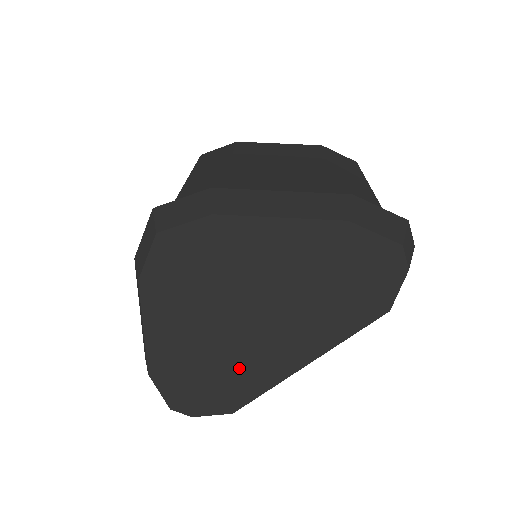
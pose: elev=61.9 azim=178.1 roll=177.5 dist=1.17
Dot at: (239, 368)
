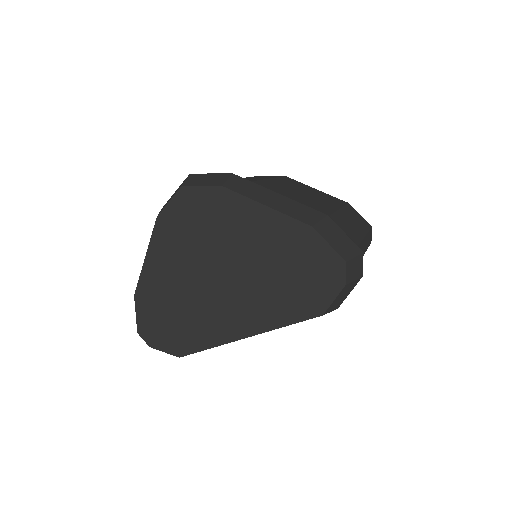
Dot at: (198, 318)
